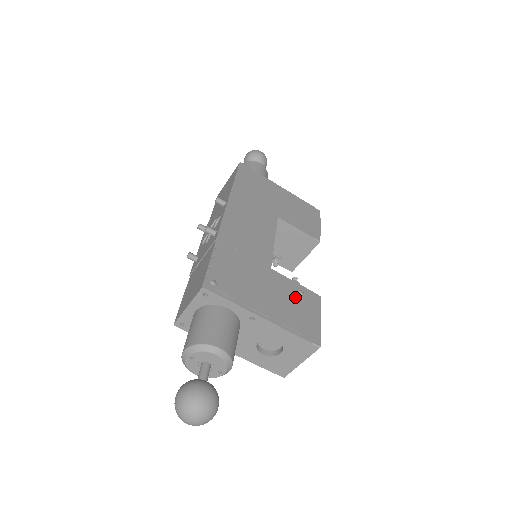
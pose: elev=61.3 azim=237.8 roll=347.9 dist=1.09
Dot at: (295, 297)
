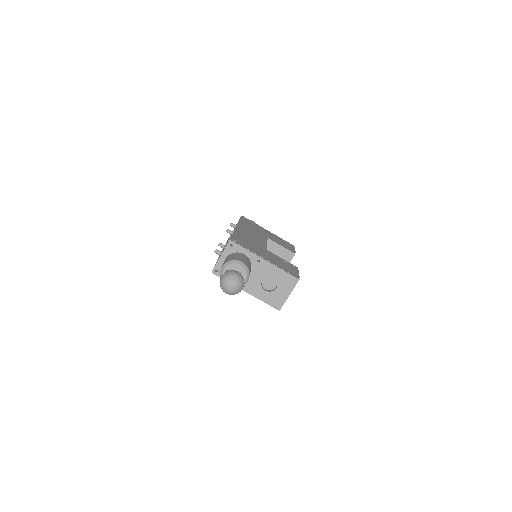
Dot at: (282, 262)
